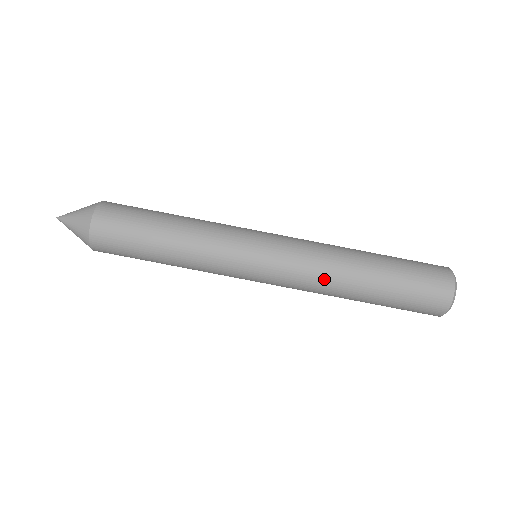
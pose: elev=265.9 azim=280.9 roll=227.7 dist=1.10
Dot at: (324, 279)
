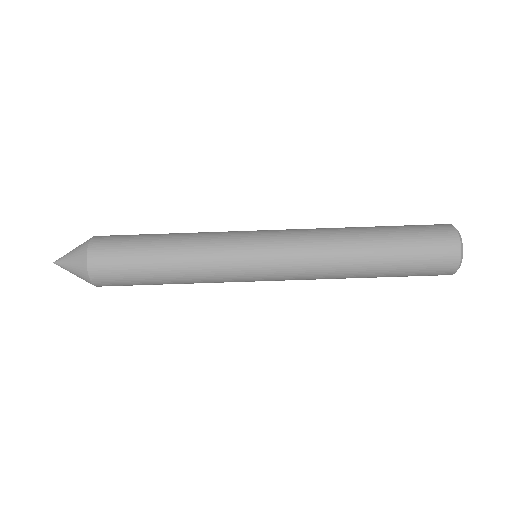
Dot at: (327, 272)
